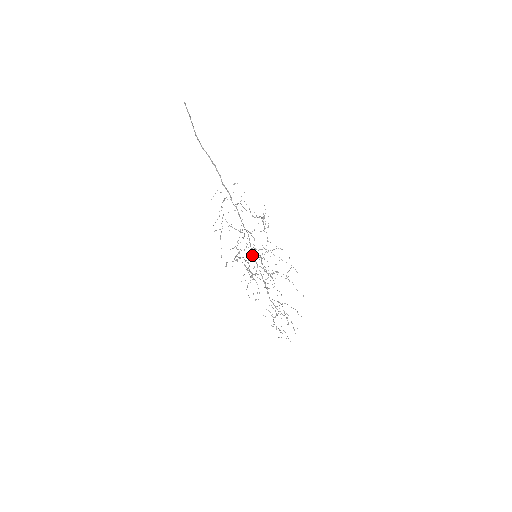
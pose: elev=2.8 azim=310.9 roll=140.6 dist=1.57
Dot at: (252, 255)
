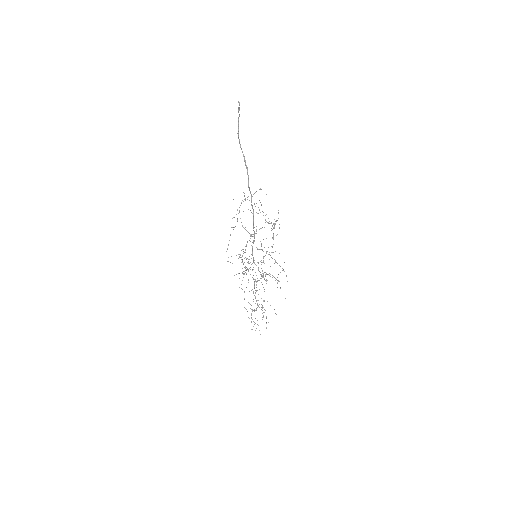
Dot at: (252, 252)
